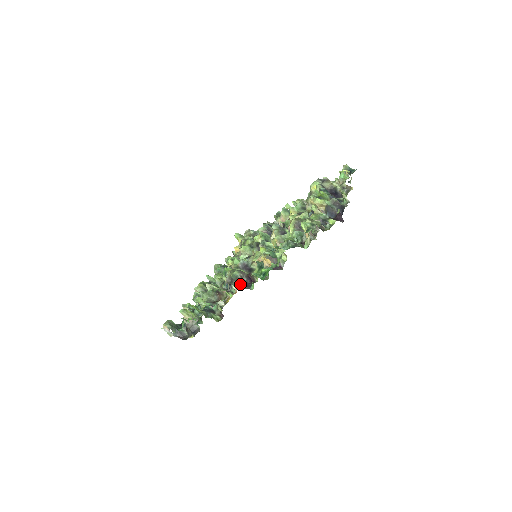
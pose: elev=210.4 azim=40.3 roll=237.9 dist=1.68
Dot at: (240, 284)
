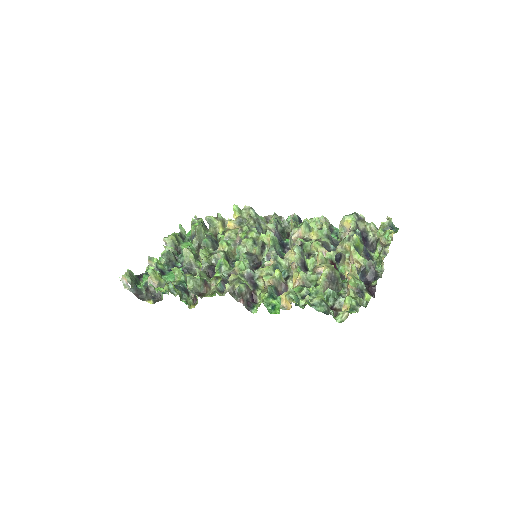
Dot at: (242, 301)
